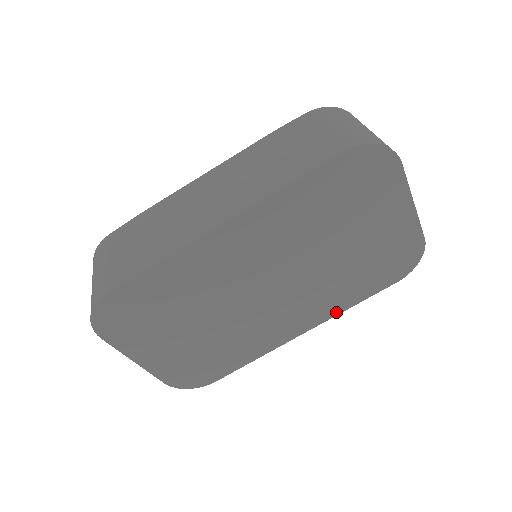
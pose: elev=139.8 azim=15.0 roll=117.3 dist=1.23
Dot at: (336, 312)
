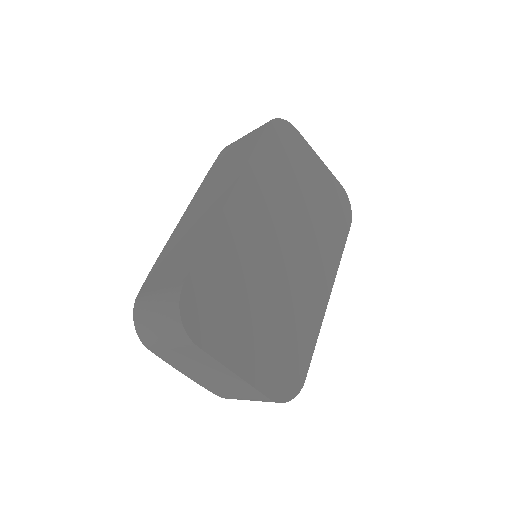
Dot at: (336, 265)
